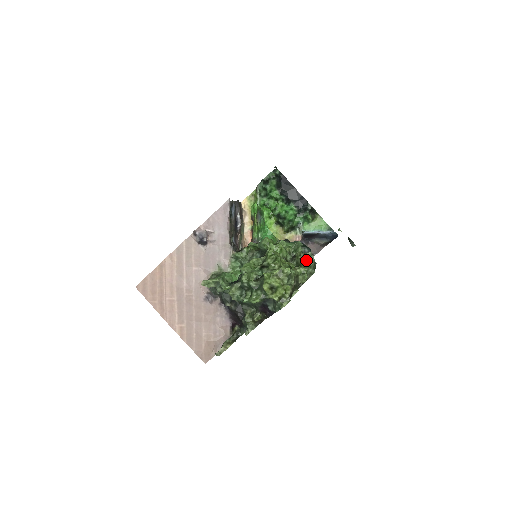
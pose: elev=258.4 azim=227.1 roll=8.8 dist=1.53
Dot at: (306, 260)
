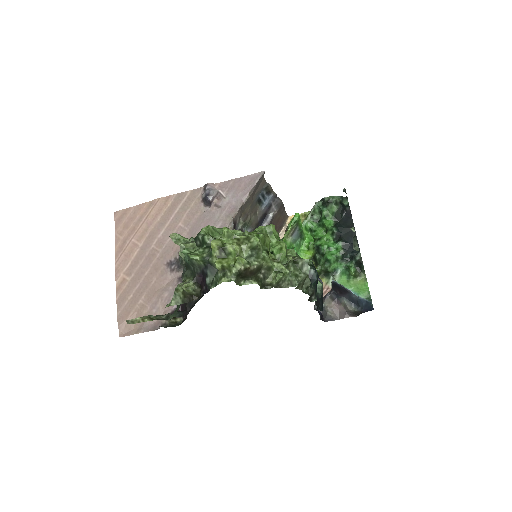
Dot at: (297, 266)
